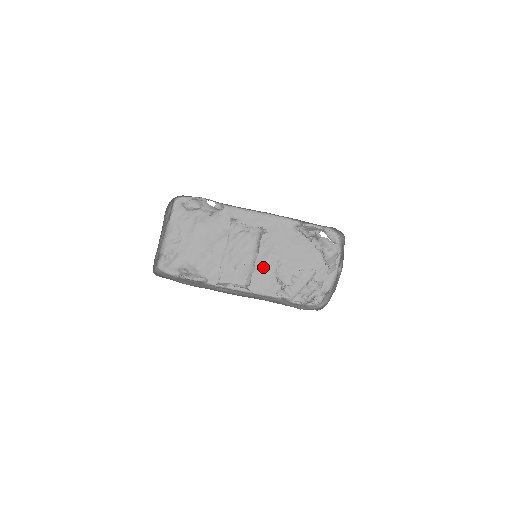
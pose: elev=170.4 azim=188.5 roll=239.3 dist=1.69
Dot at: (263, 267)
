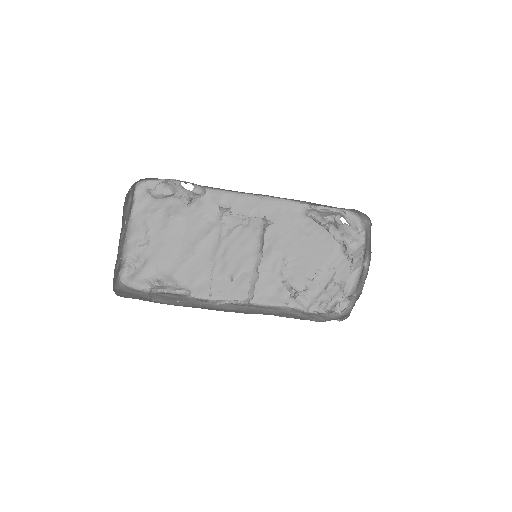
Dot at: (264, 268)
